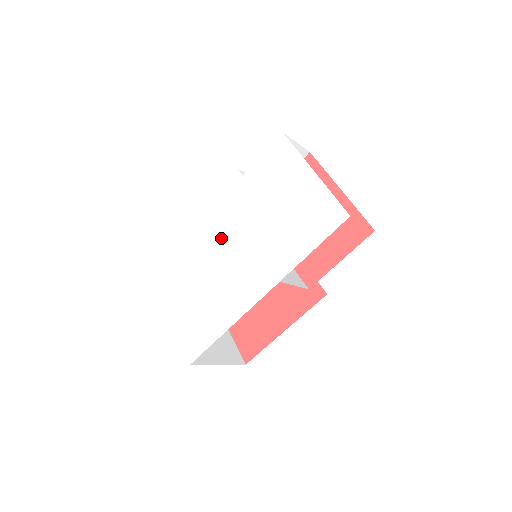
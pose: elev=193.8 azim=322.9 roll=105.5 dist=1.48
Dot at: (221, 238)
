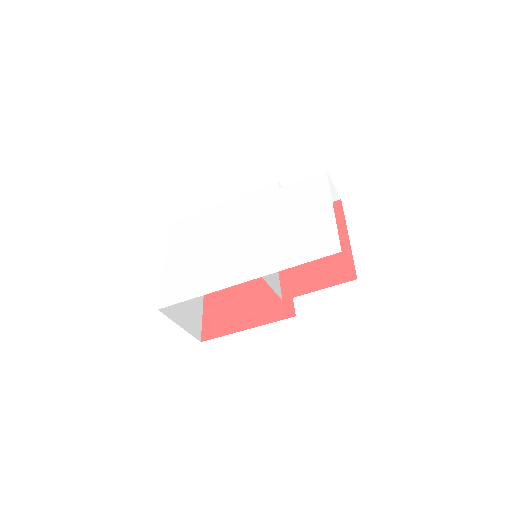
Dot at: (236, 226)
